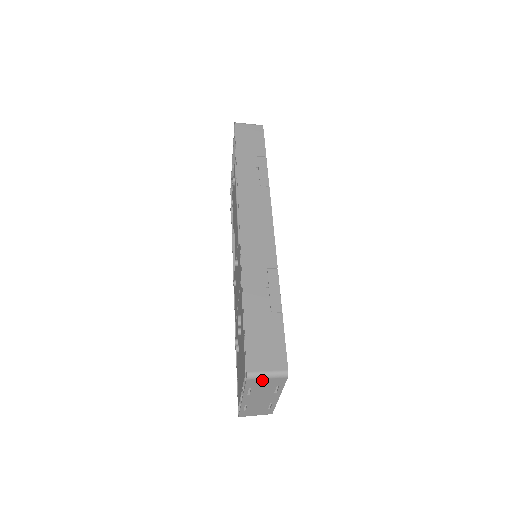
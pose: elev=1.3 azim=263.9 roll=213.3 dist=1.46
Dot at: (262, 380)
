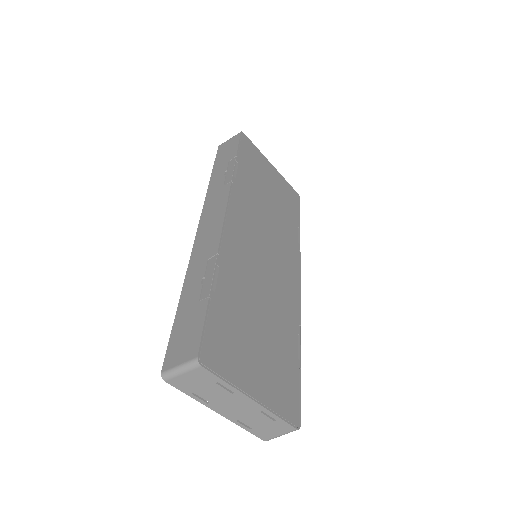
Dot at: (182, 378)
